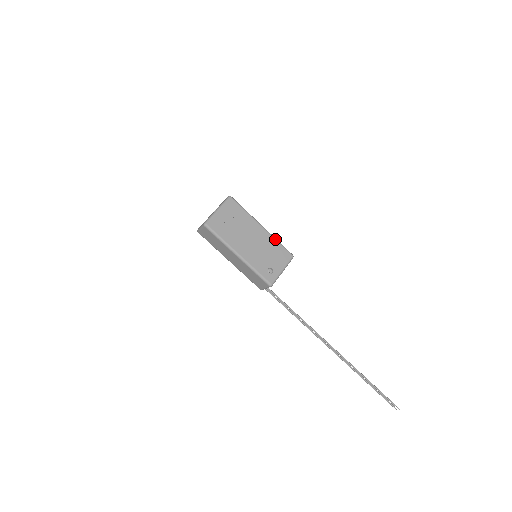
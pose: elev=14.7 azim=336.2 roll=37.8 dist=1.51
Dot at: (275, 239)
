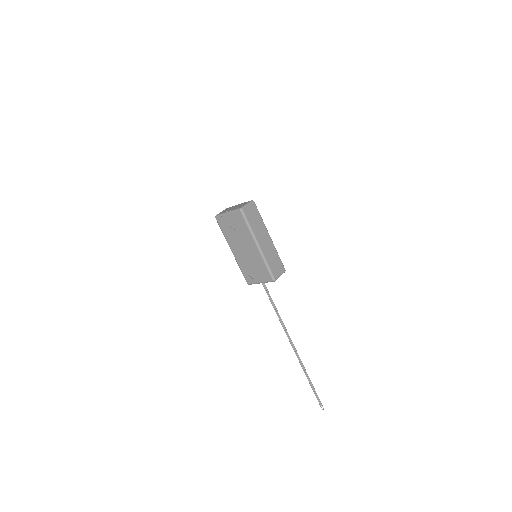
Dot at: (264, 261)
